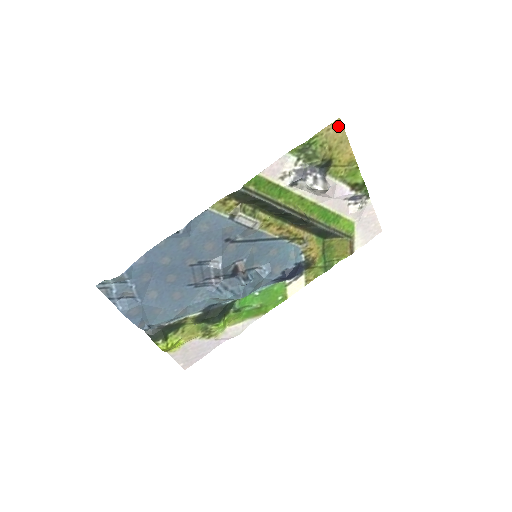
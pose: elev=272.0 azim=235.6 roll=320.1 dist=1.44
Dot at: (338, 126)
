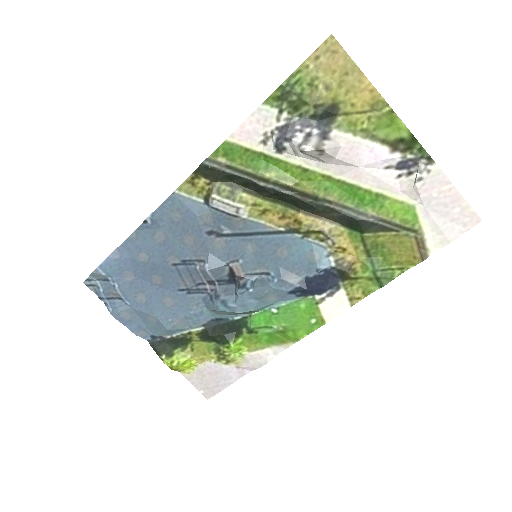
Dot at: (333, 49)
